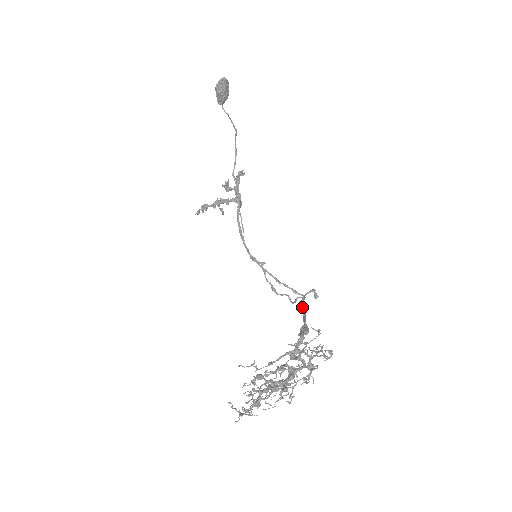
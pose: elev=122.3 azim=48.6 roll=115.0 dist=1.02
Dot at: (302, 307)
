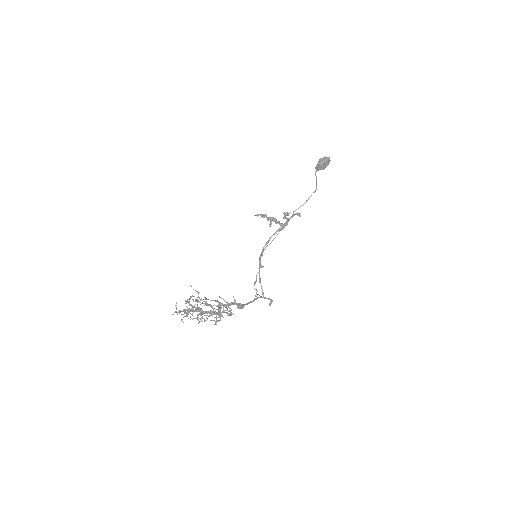
Dot at: (254, 299)
